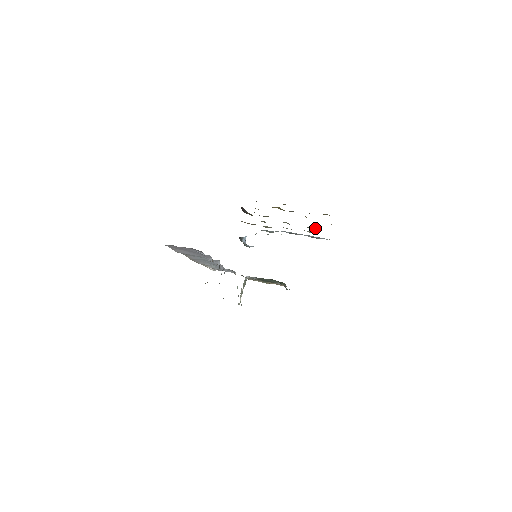
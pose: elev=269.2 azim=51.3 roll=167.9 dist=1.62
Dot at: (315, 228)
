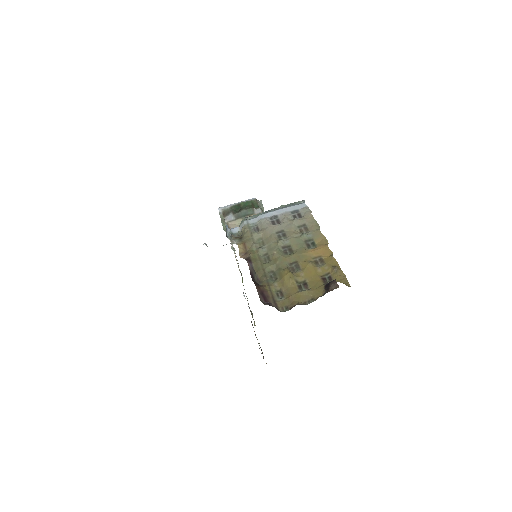
Dot at: (311, 242)
